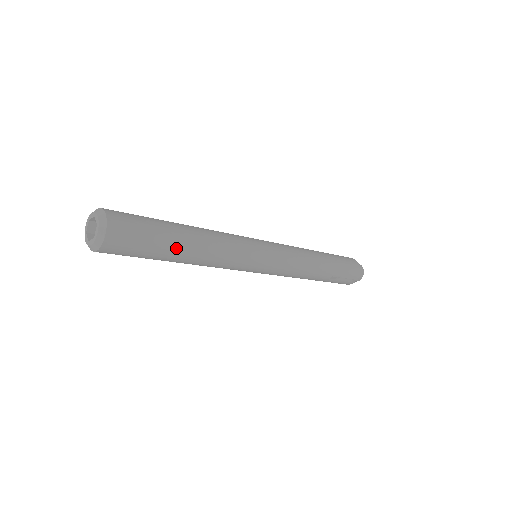
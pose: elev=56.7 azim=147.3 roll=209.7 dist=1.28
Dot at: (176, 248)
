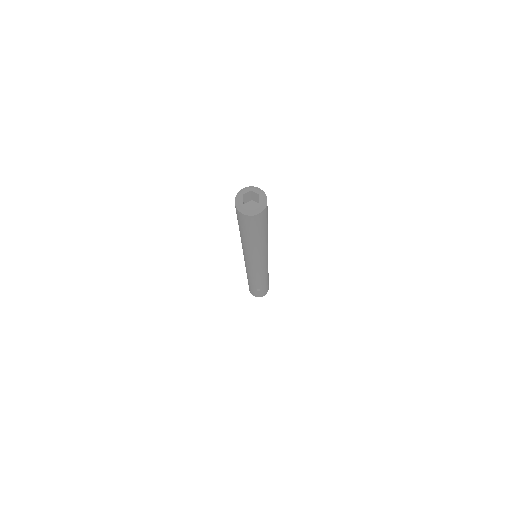
Dot at: (259, 237)
